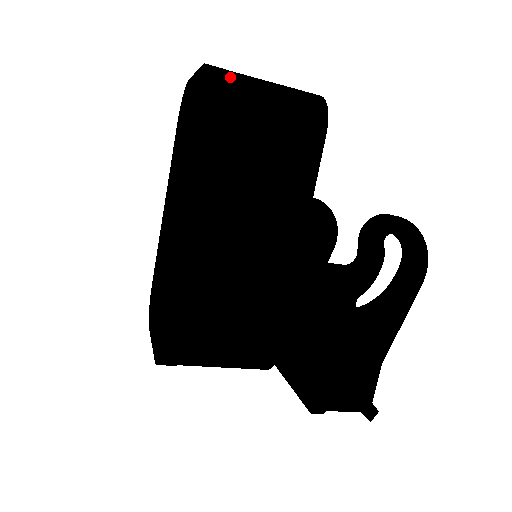
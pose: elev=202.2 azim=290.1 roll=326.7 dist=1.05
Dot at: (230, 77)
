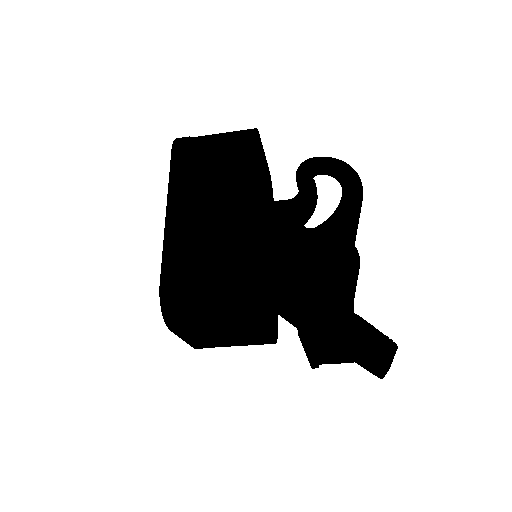
Dot at: (192, 137)
